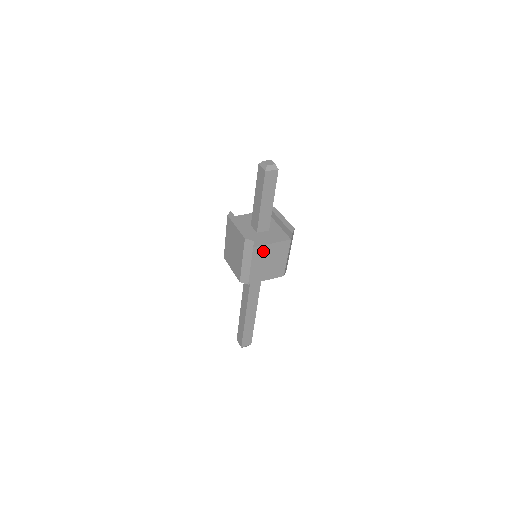
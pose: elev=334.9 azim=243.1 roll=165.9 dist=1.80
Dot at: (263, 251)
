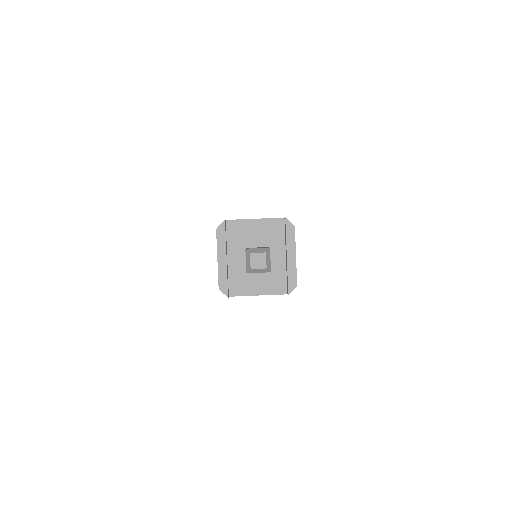
Dot at: occluded
